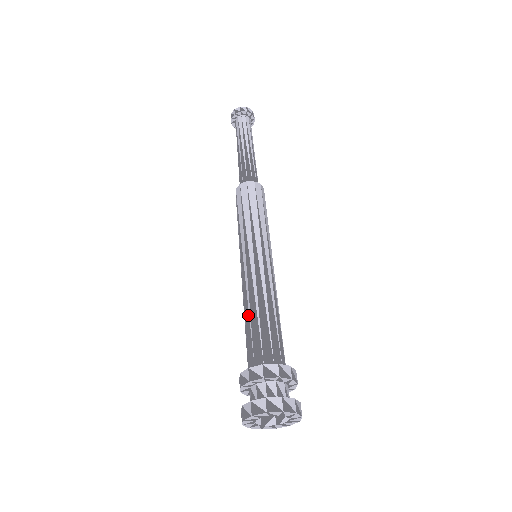
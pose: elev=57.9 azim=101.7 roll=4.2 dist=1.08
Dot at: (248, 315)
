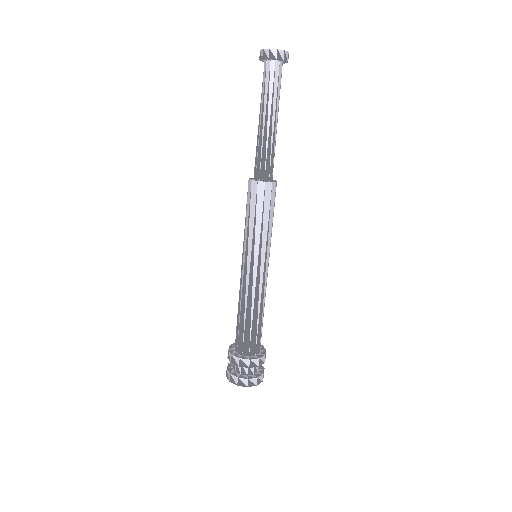
Dot at: (244, 315)
